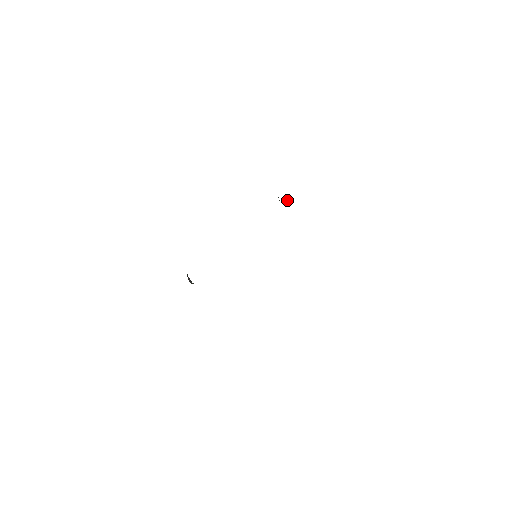
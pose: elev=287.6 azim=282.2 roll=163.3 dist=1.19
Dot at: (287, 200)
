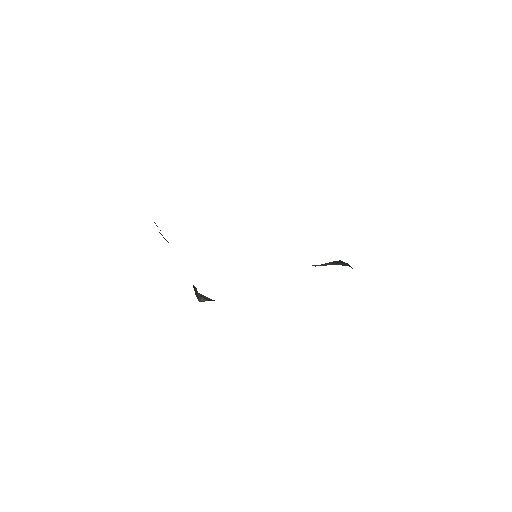
Dot at: occluded
